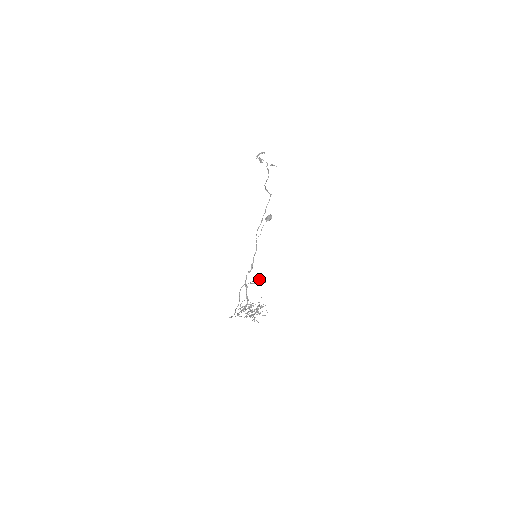
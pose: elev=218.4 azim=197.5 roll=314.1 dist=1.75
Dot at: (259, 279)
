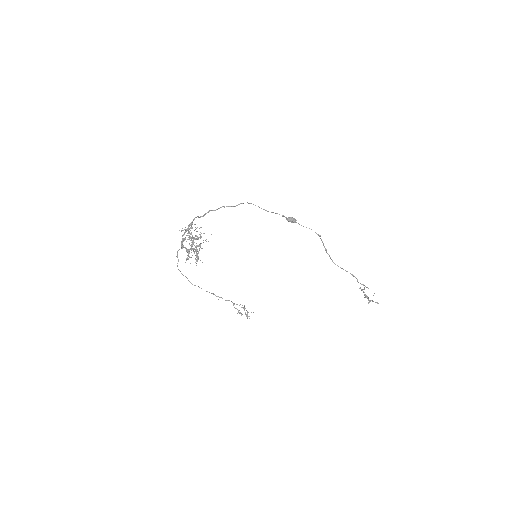
Dot at: occluded
